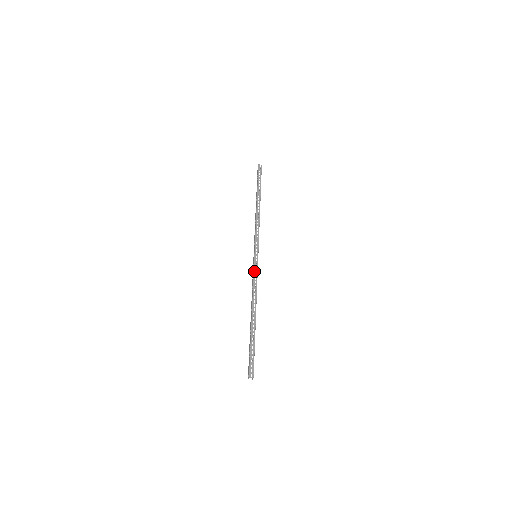
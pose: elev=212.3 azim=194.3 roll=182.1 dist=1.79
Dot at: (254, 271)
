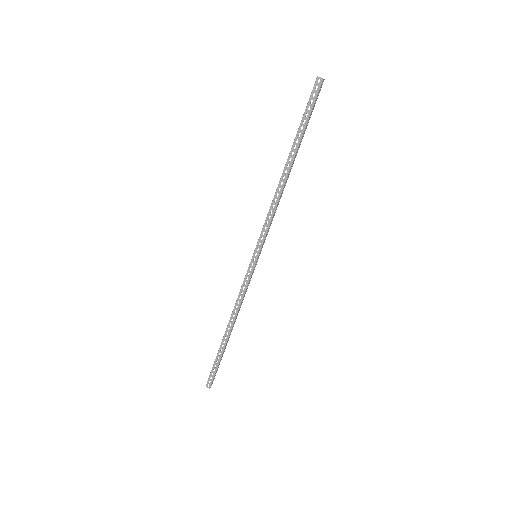
Dot at: (245, 278)
